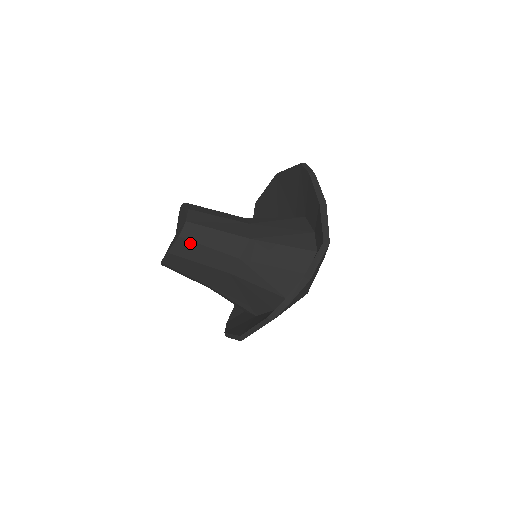
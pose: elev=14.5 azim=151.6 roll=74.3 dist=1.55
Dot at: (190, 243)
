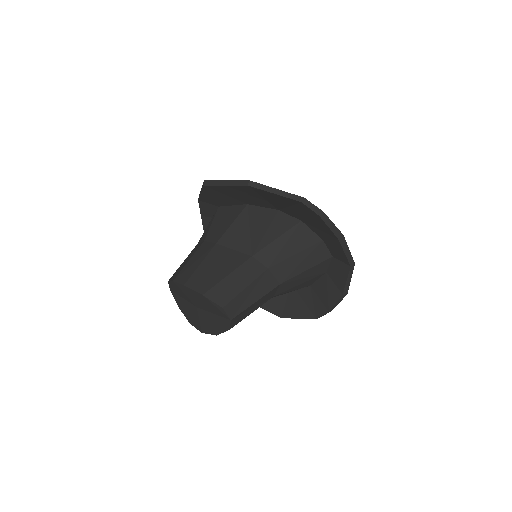
Dot at: (237, 323)
